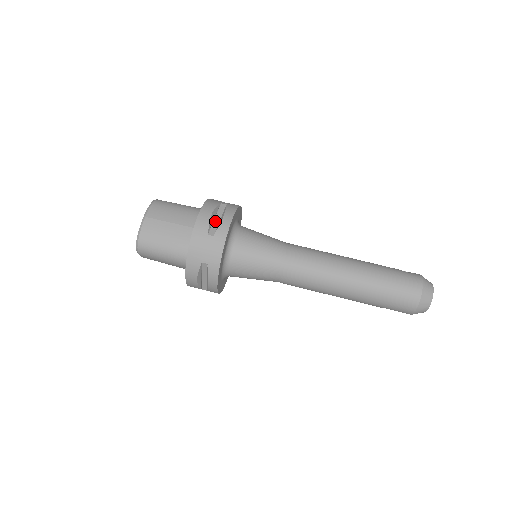
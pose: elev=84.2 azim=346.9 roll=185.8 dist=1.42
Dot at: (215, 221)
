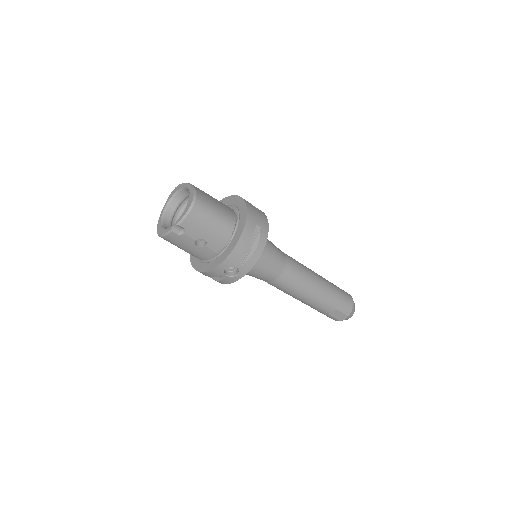
Dot at: occluded
